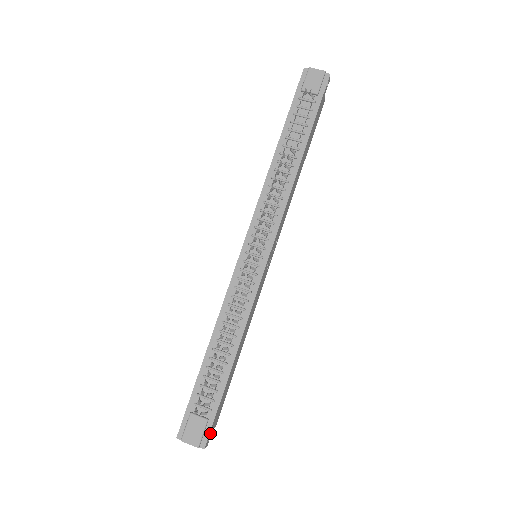
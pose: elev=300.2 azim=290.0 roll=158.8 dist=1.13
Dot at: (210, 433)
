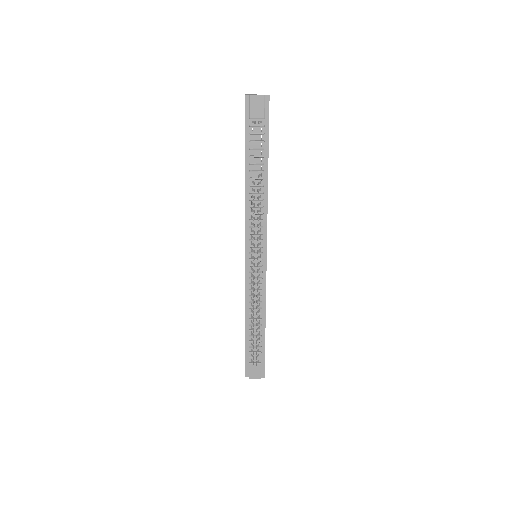
Dot at: (264, 368)
